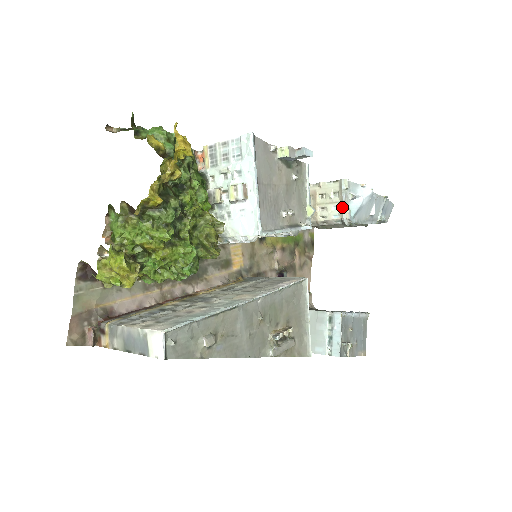
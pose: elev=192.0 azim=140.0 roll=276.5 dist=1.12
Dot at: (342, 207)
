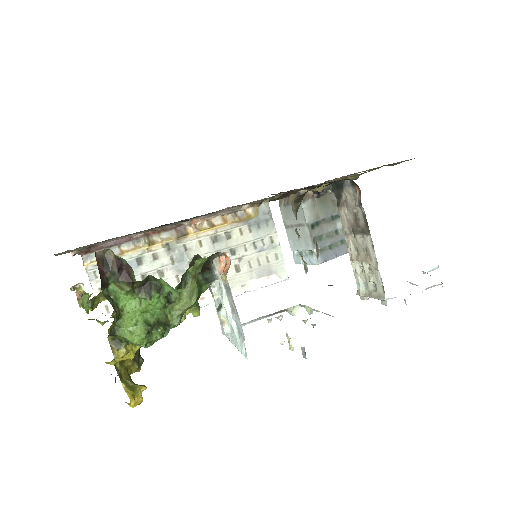
Dot at: (365, 294)
